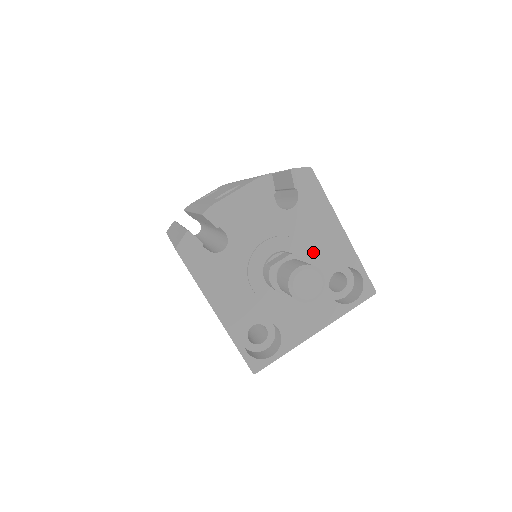
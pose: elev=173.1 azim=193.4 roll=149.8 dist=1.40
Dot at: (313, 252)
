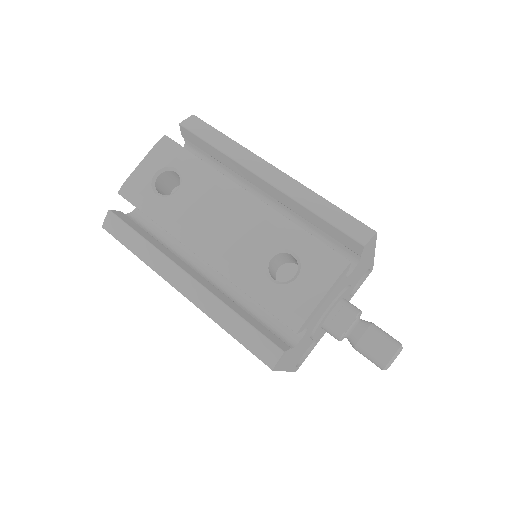
Dot at: (352, 283)
